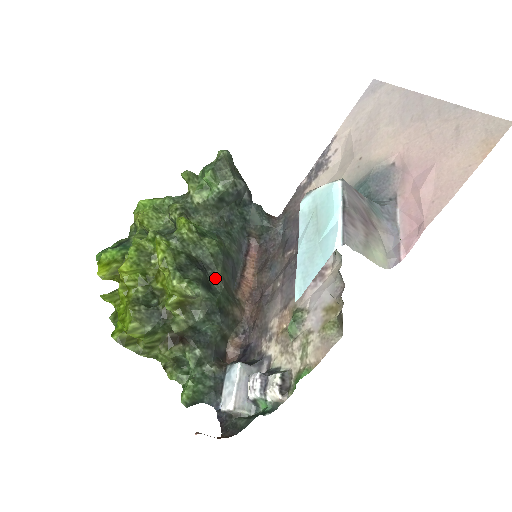
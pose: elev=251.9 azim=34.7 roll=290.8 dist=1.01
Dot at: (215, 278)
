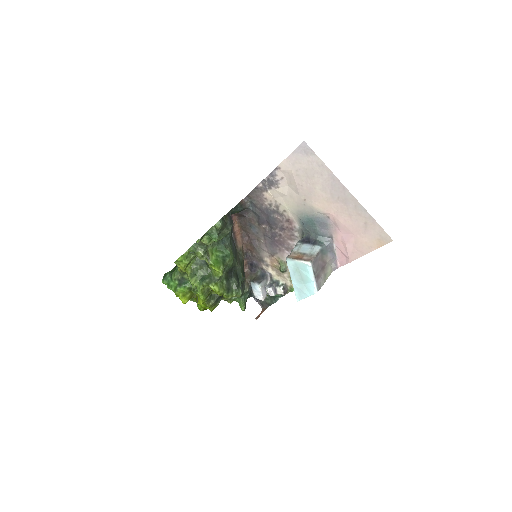
Dot at: (236, 268)
